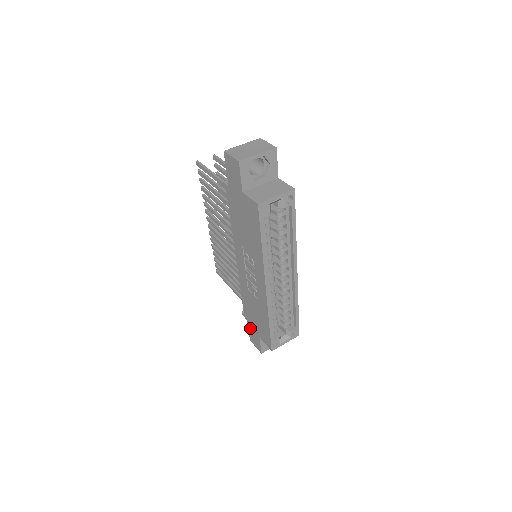
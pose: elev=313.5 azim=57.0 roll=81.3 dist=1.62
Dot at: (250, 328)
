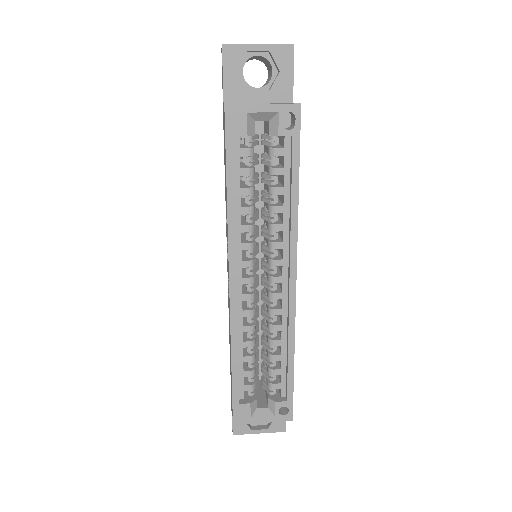
Dot at: occluded
